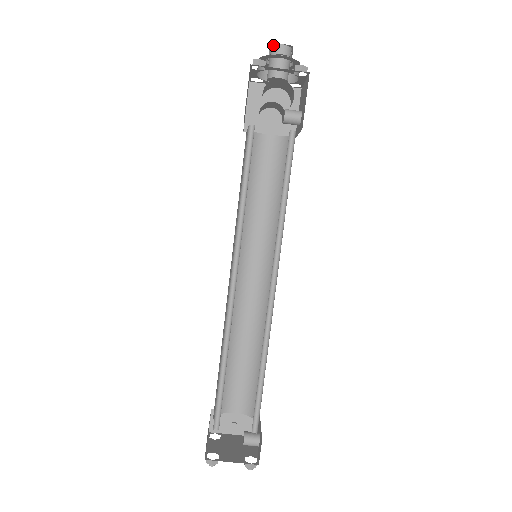
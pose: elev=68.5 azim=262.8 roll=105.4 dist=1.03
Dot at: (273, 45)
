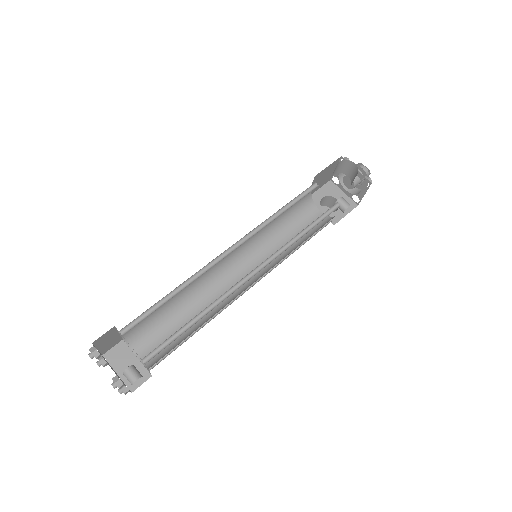
Dot at: (360, 165)
